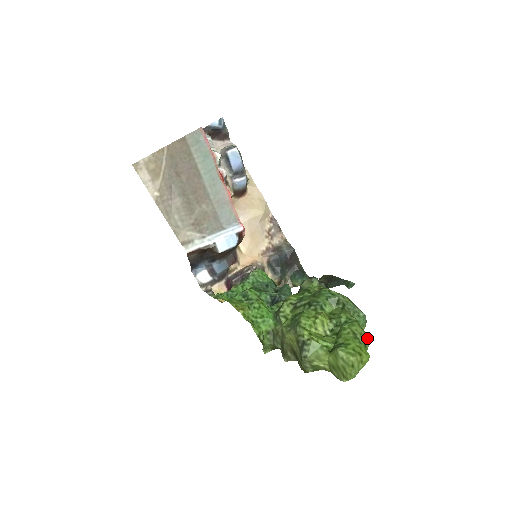
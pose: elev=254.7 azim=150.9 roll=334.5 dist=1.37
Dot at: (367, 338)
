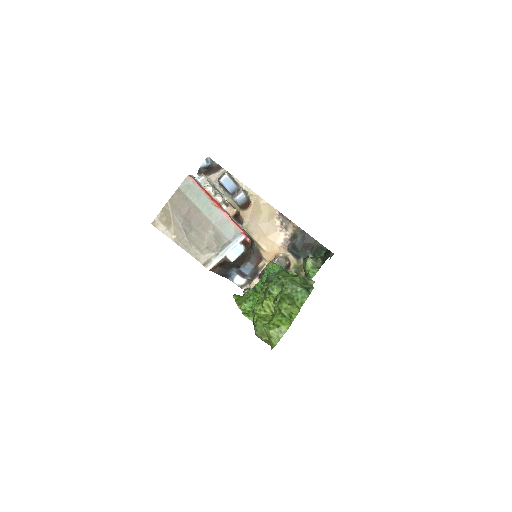
Dot at: (295, 310)
